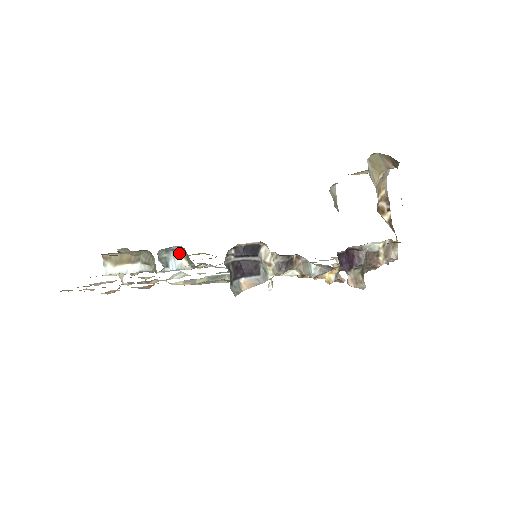
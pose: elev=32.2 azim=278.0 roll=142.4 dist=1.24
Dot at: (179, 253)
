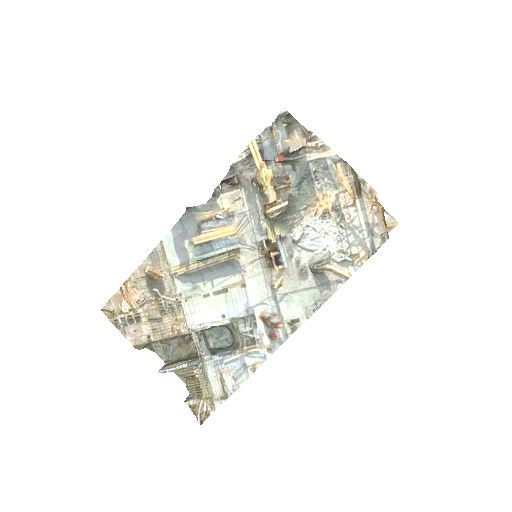
Dot at: (230, 348)
